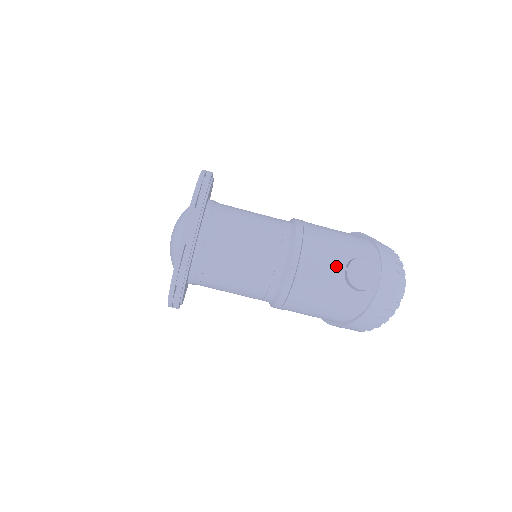
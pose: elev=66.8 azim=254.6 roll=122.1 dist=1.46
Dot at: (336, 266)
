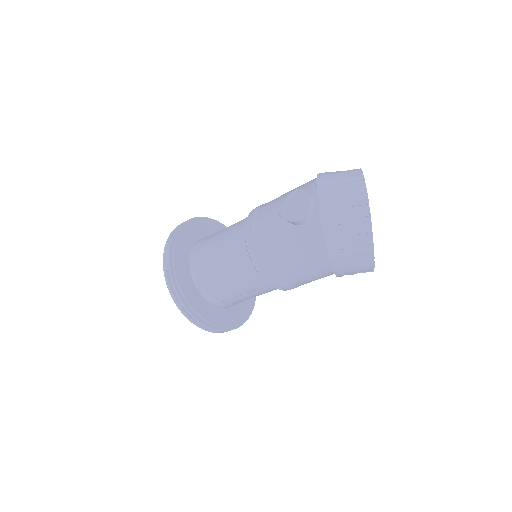
Dot at: (278, 216)
